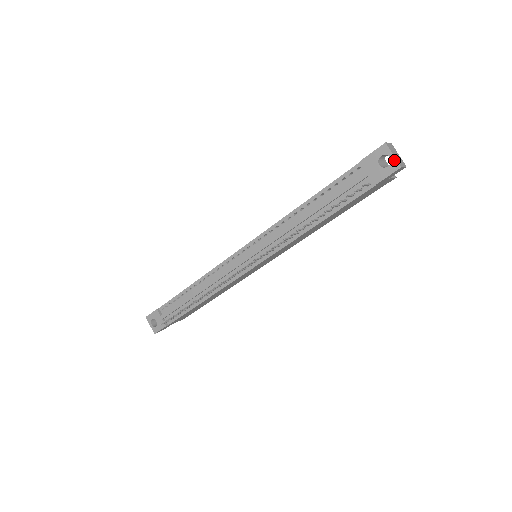
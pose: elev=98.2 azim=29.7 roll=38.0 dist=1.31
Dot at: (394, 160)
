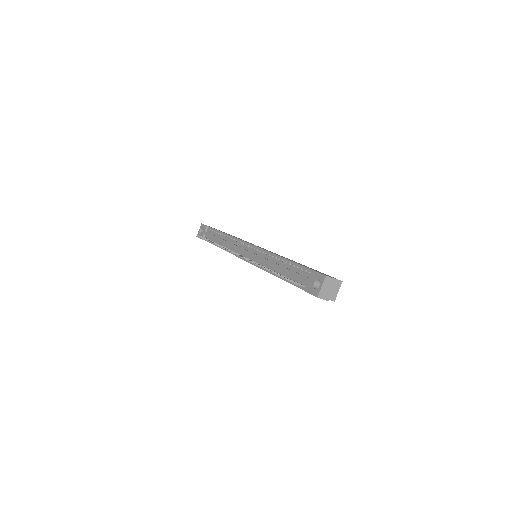
Dot at: (319, 289)
